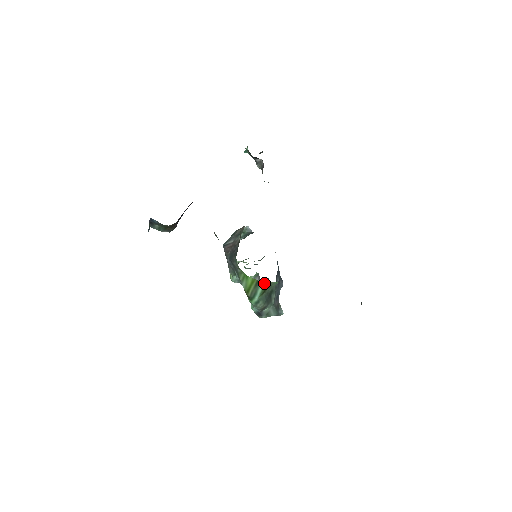
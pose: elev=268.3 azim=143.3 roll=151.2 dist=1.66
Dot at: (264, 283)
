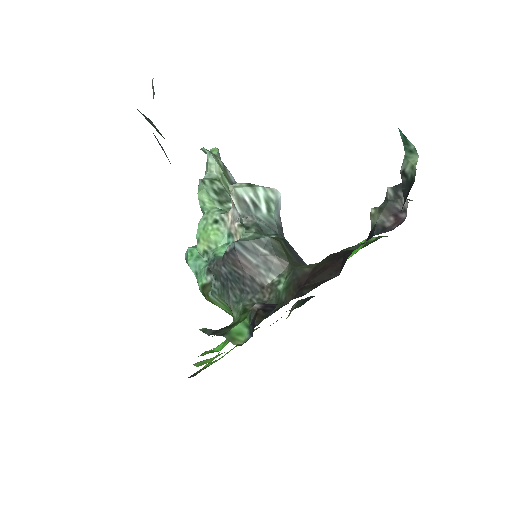
Dot at: occluded
